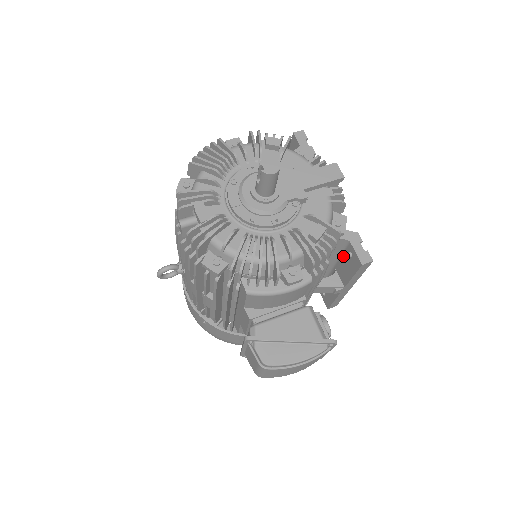
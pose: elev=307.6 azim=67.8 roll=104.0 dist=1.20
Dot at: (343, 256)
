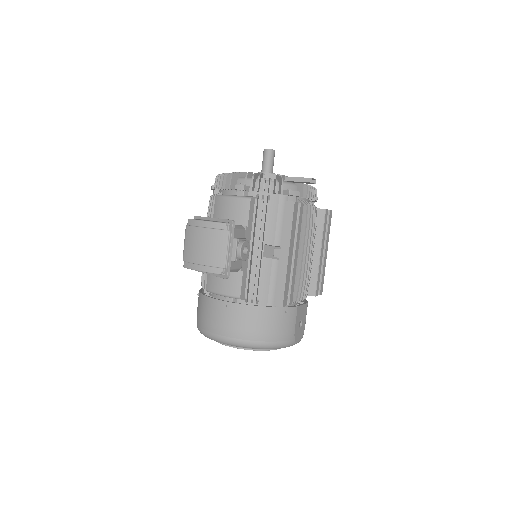
Dot at: occluded
